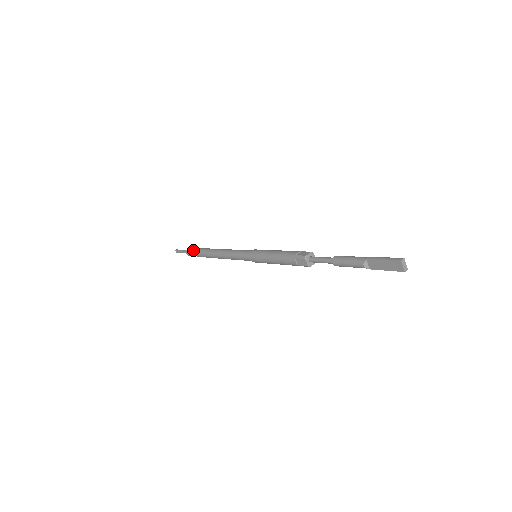
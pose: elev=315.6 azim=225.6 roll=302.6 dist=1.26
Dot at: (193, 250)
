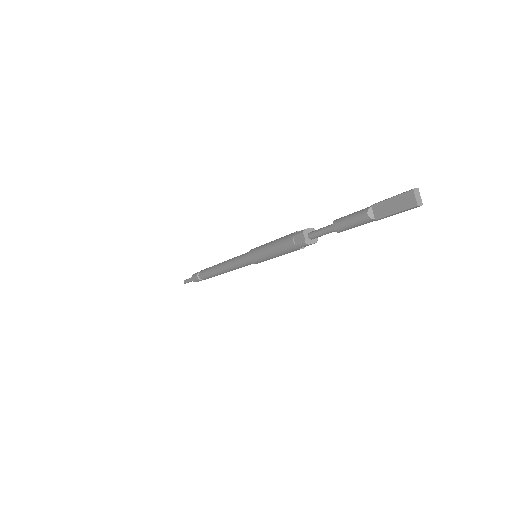
Dot at: (198, 272)
